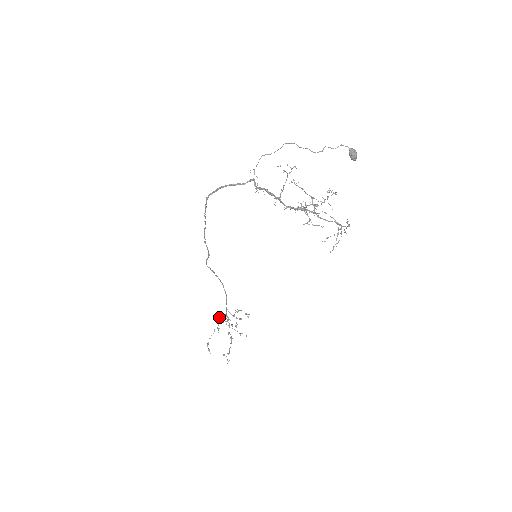
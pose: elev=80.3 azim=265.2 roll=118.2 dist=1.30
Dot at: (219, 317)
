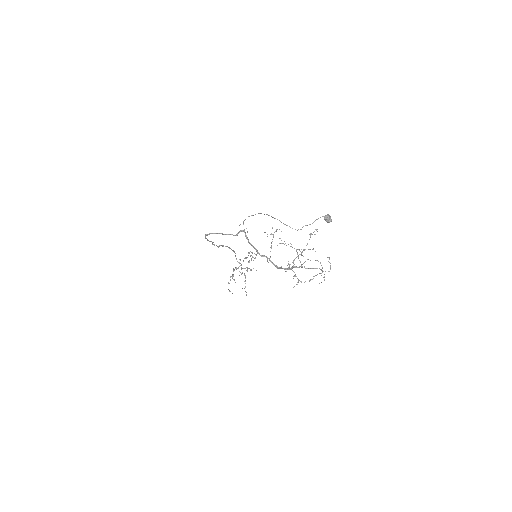
Dot at: (233, 275)
